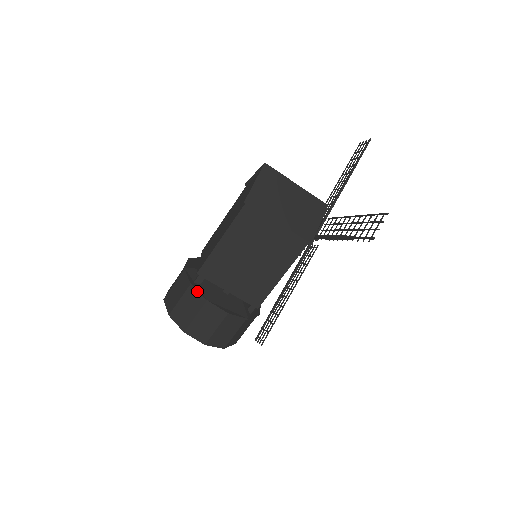
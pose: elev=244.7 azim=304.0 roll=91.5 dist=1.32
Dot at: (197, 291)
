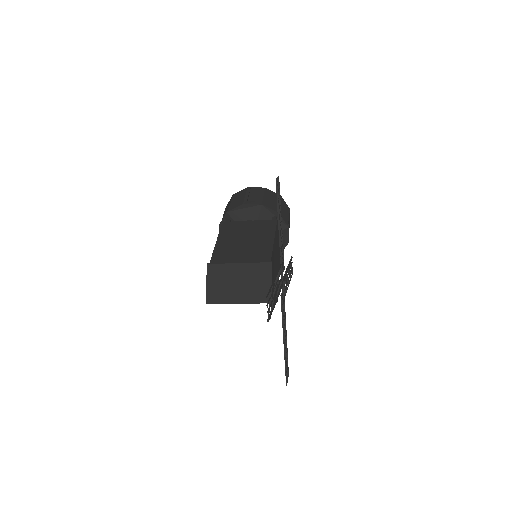
Dot at: occluded
